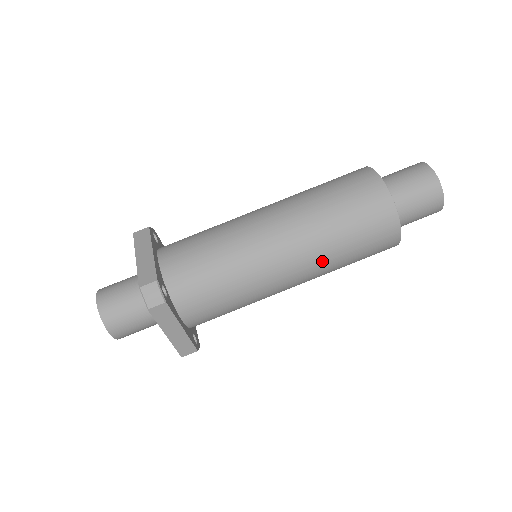
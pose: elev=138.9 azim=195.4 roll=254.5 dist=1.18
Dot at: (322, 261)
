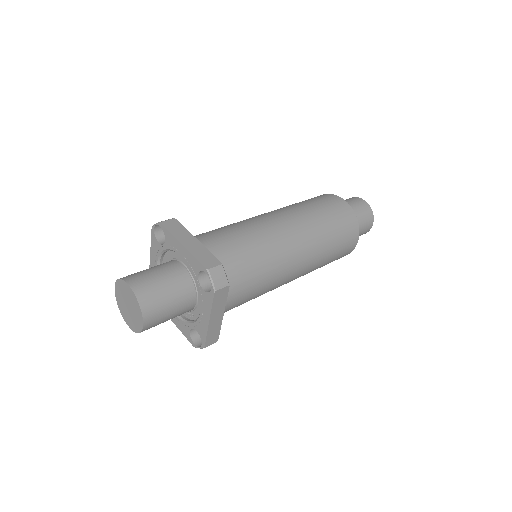
Dot at: (315, 261)
